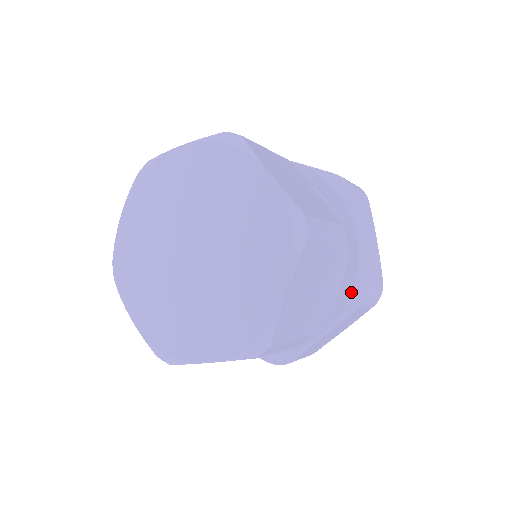
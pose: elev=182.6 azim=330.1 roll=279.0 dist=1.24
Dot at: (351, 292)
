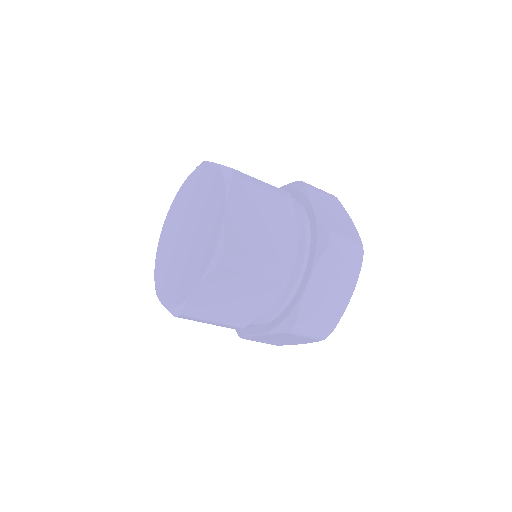
Dot at: (316, 239)
